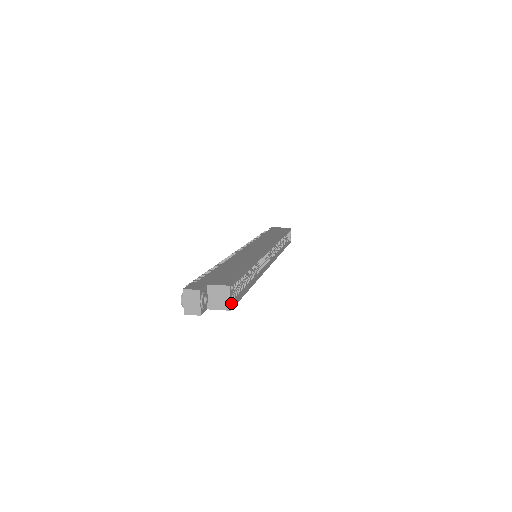
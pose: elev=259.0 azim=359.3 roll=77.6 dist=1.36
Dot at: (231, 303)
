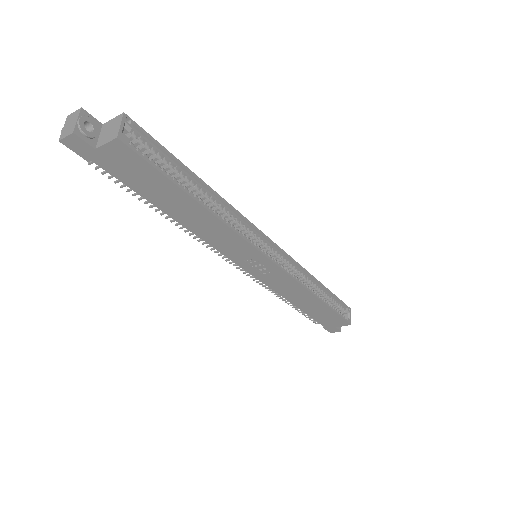
Dot at: (122, 133)
